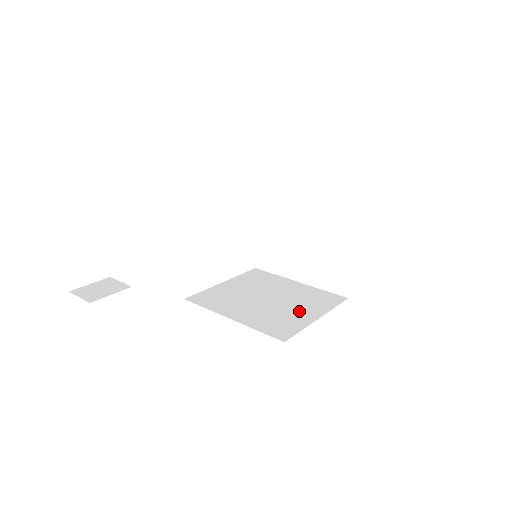
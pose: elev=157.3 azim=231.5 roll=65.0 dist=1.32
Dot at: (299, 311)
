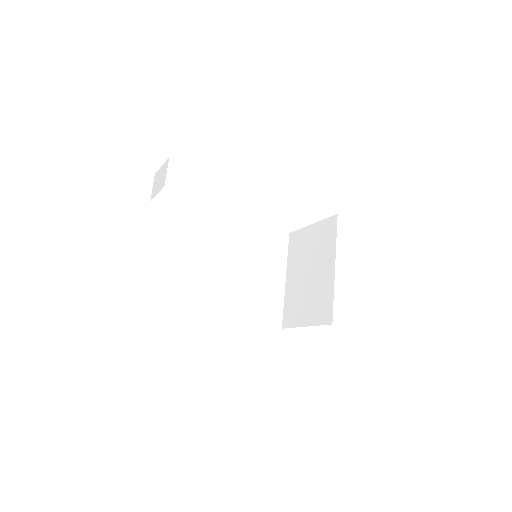
Dot at: (241, 303)
